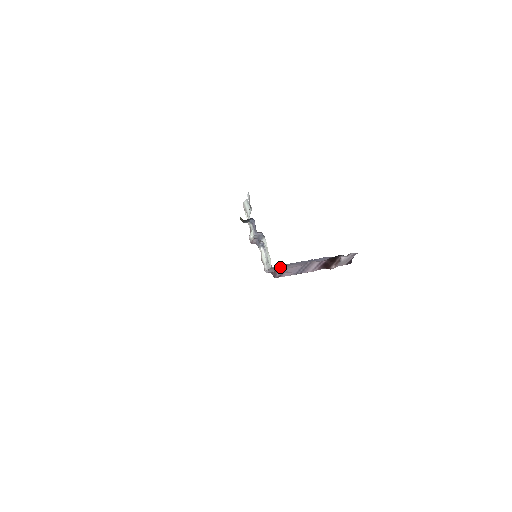
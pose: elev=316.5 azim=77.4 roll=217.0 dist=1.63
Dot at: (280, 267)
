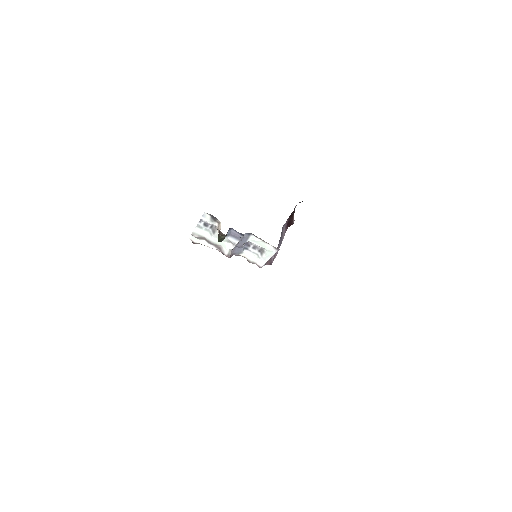
Dot at: occluded
